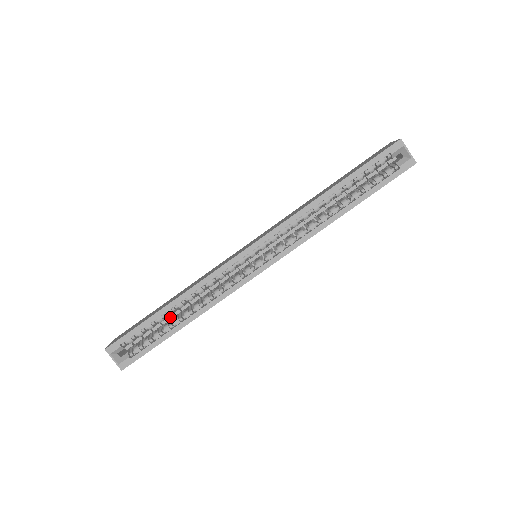
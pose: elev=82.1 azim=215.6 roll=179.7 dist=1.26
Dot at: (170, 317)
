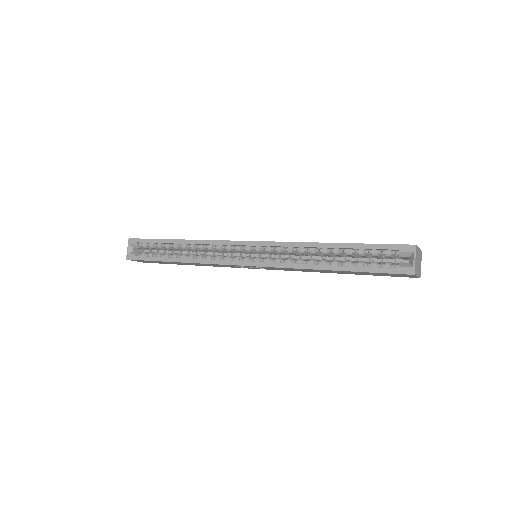
Dot at: (180, 253)
